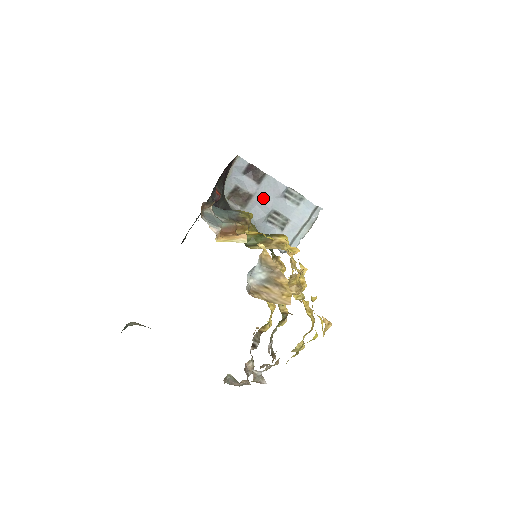
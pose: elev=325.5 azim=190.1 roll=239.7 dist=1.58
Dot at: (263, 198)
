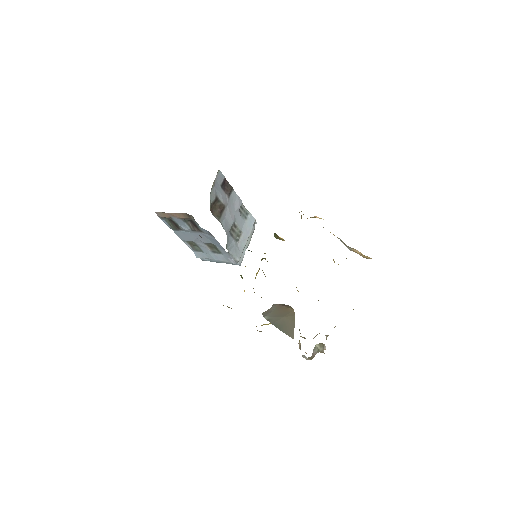
Dot at: (230, 211)
